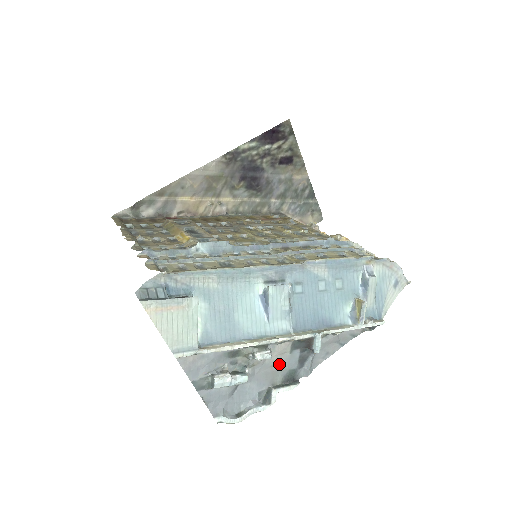
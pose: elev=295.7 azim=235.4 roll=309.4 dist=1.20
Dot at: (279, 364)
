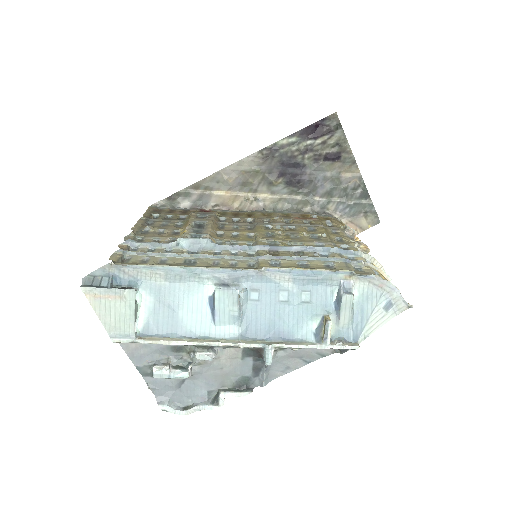
Dot at: (230, 368)
